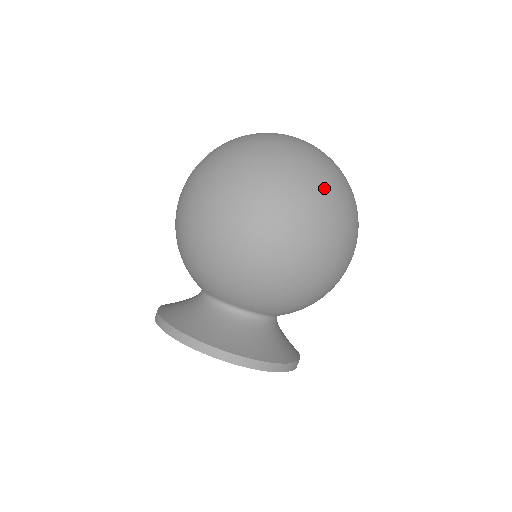
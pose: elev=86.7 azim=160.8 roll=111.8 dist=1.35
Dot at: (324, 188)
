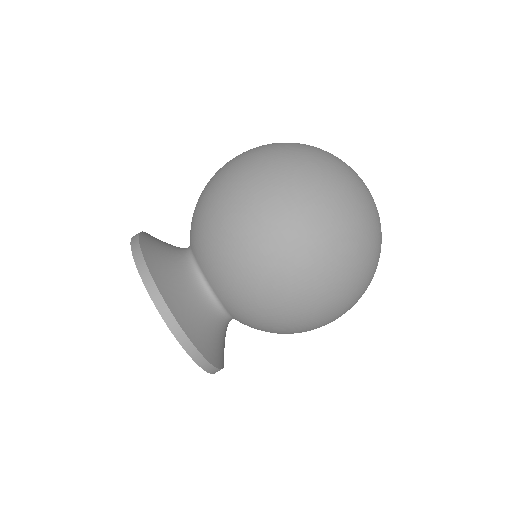
Dot at: (371, 274)
